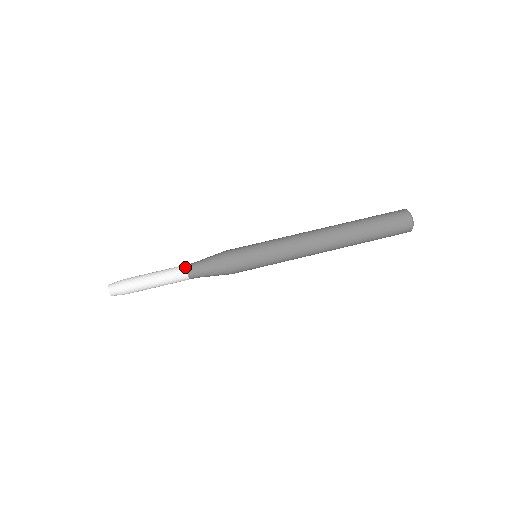
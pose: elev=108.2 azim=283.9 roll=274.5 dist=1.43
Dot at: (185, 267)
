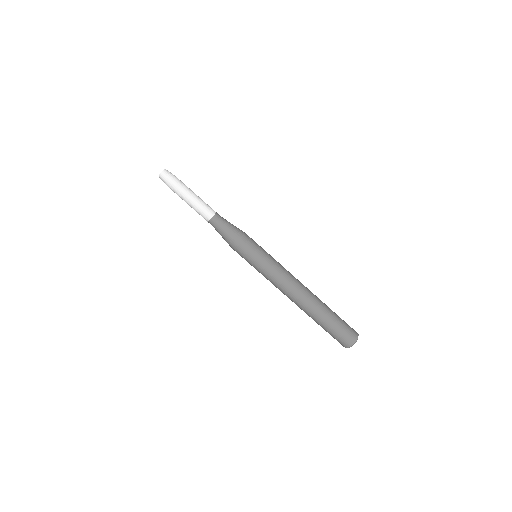
Dot at: (211, 217)
